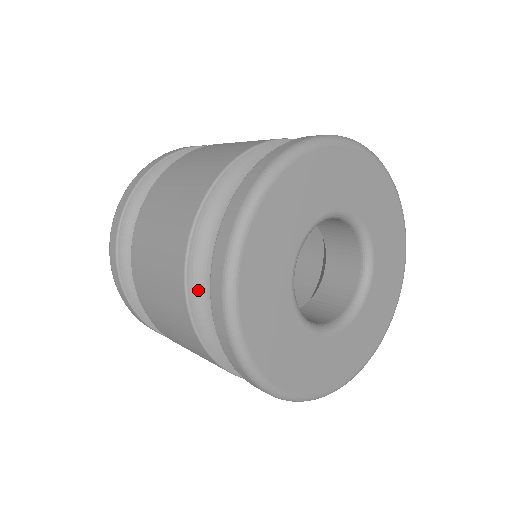
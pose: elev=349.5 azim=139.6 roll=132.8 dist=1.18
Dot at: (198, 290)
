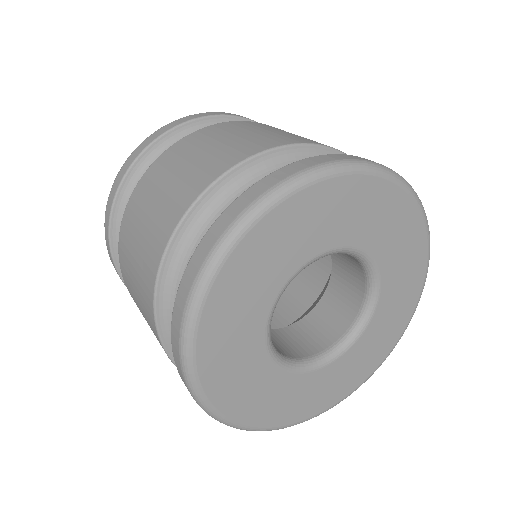
Dot at: (168, 303)
